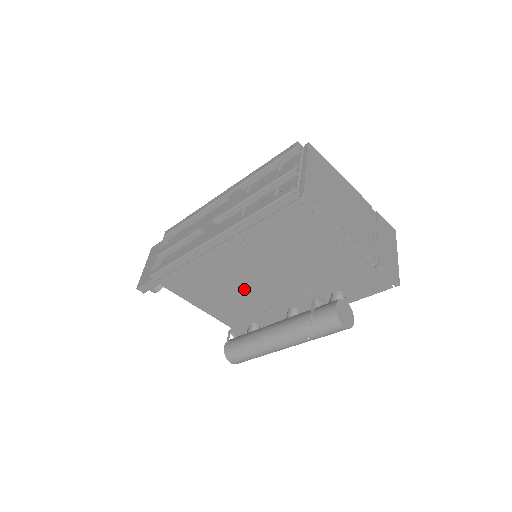
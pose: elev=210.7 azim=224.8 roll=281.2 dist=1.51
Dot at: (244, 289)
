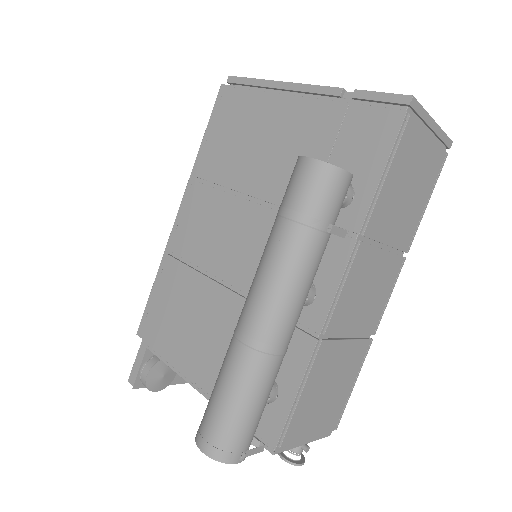
Dot at: (225, 280)
